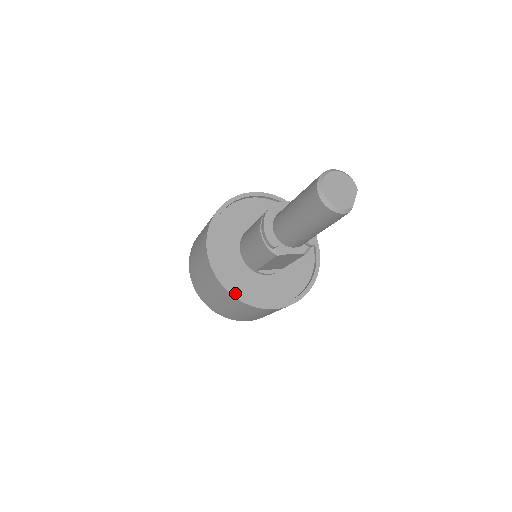
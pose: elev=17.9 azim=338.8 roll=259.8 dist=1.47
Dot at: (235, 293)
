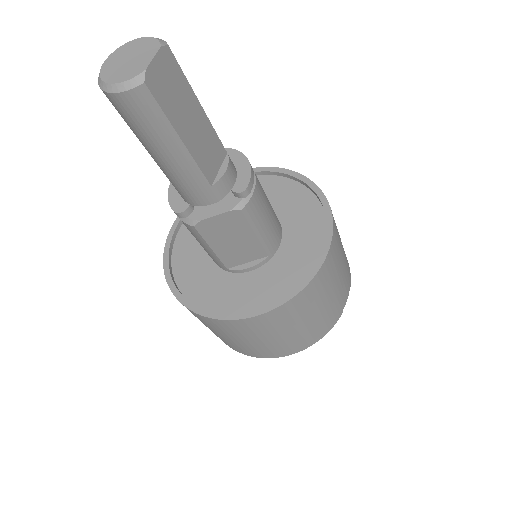
Dot at: (194, 306)
